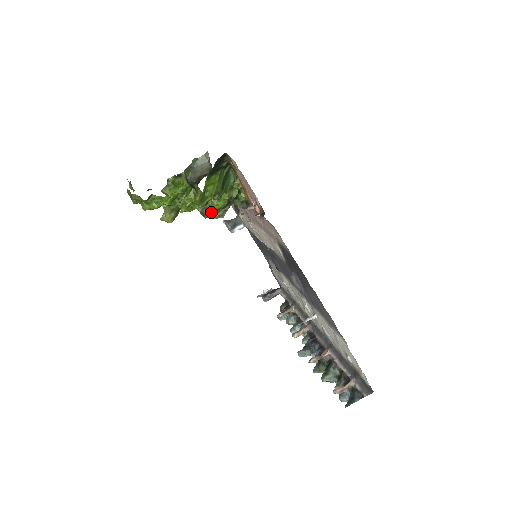
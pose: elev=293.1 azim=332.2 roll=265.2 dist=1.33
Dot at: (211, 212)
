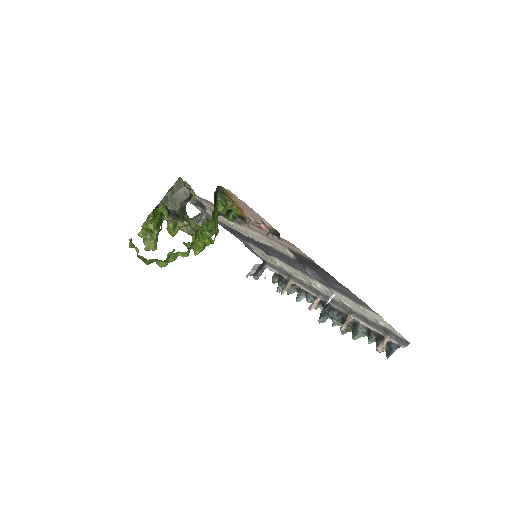
Dot at: (202, 232)
